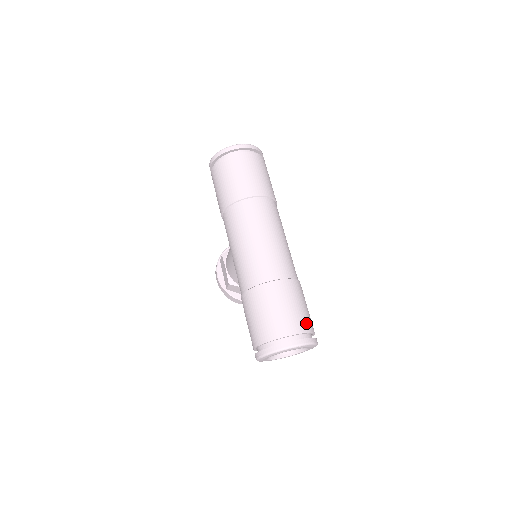
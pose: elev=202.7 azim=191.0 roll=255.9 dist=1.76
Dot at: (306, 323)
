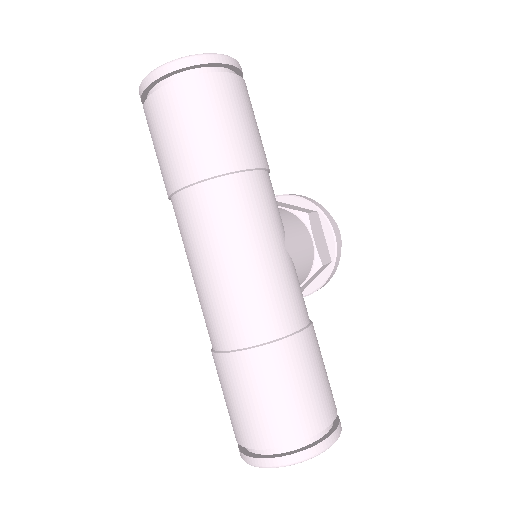
Dot at: (291, 426)
